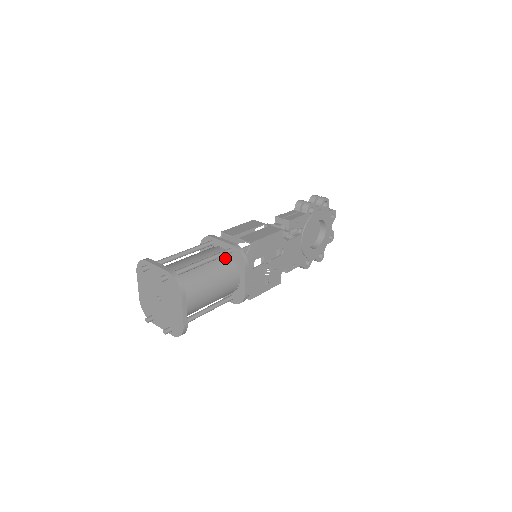
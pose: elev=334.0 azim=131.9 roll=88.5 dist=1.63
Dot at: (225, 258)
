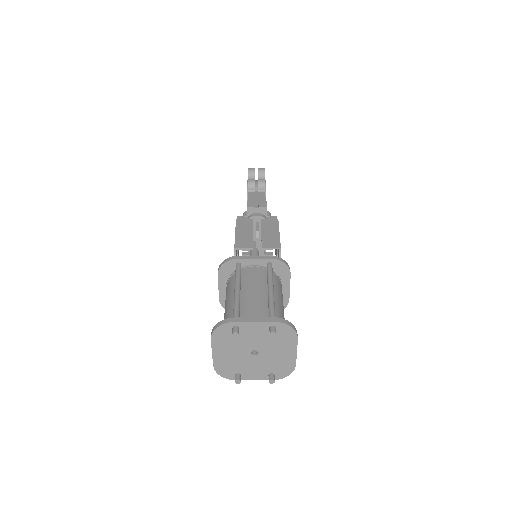
Dot at: occluded
